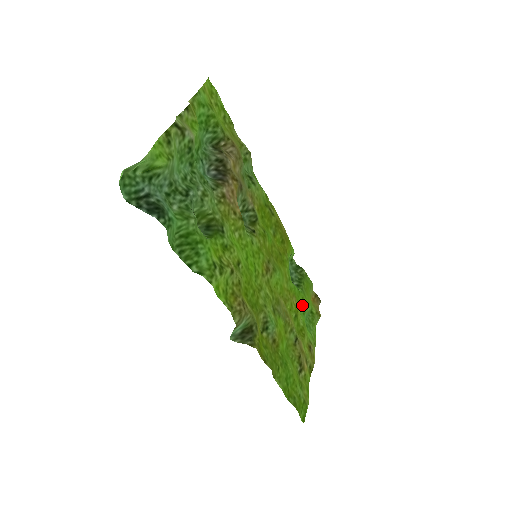
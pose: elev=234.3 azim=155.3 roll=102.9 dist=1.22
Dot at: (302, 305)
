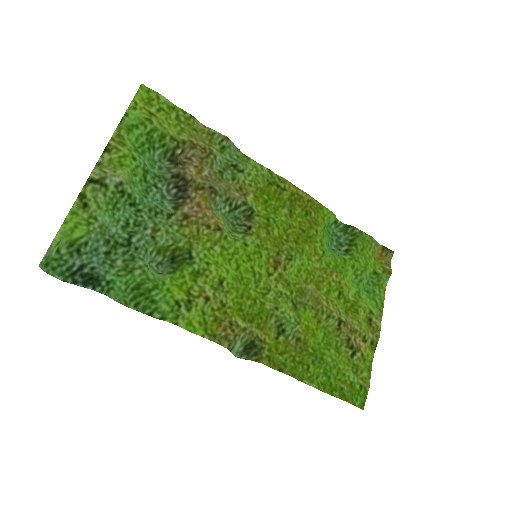
Dot at: (355, 273)
